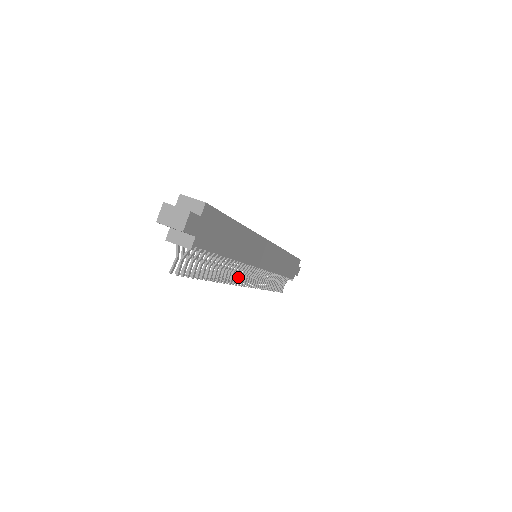
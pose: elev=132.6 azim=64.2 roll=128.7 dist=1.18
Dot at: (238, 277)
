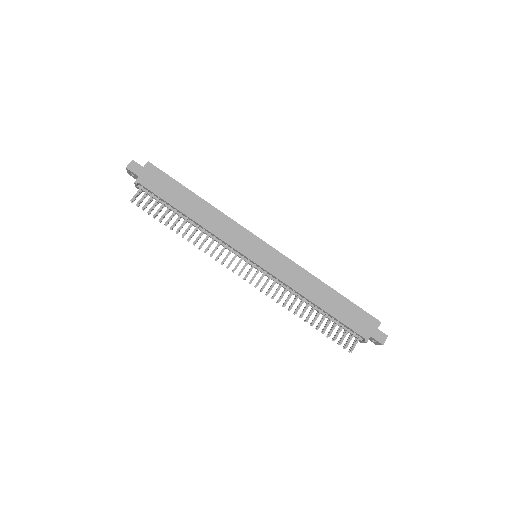
Dot at: (219, 254)
